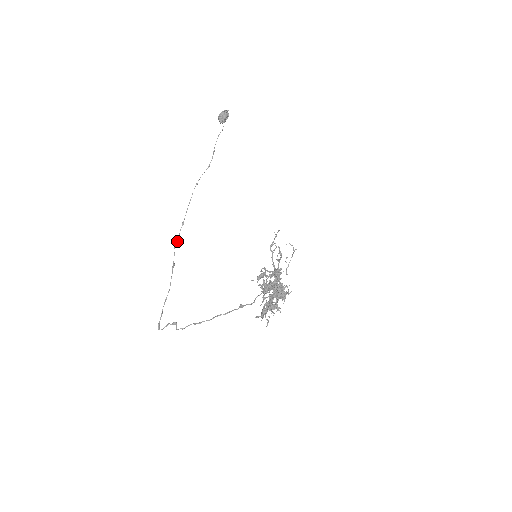
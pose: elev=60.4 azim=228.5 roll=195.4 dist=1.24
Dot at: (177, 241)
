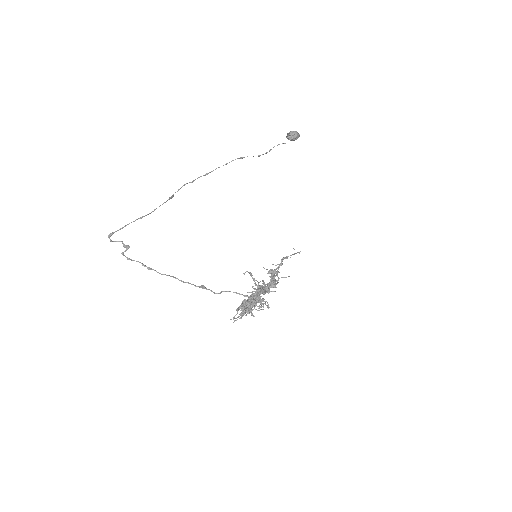
Dot at: (190, 182)
